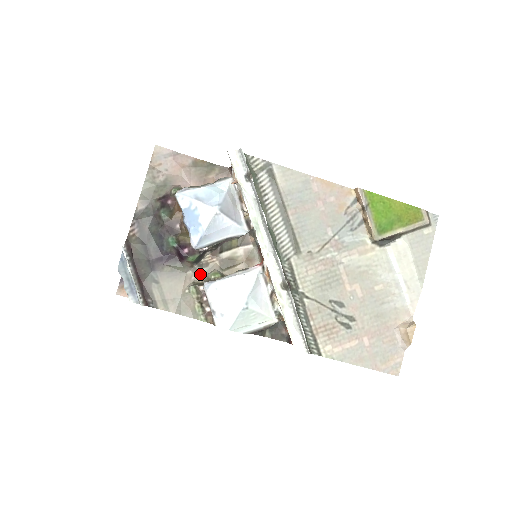
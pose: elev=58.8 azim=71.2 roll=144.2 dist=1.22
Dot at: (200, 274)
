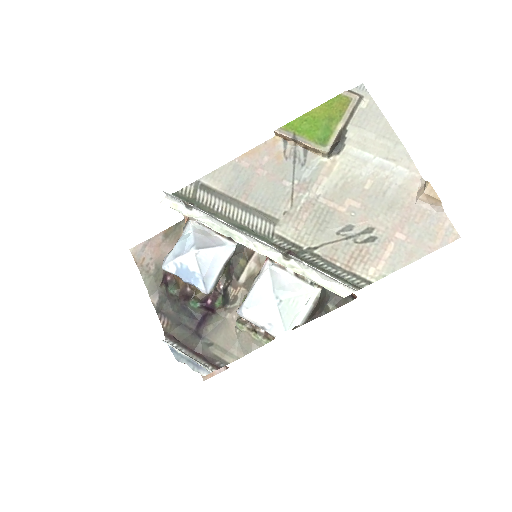
Dot at: (237, 309)
